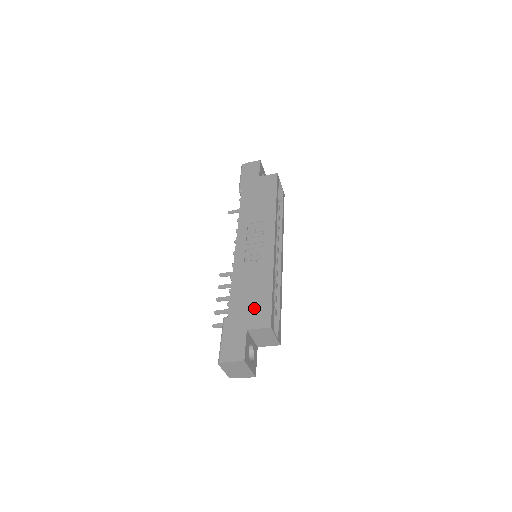
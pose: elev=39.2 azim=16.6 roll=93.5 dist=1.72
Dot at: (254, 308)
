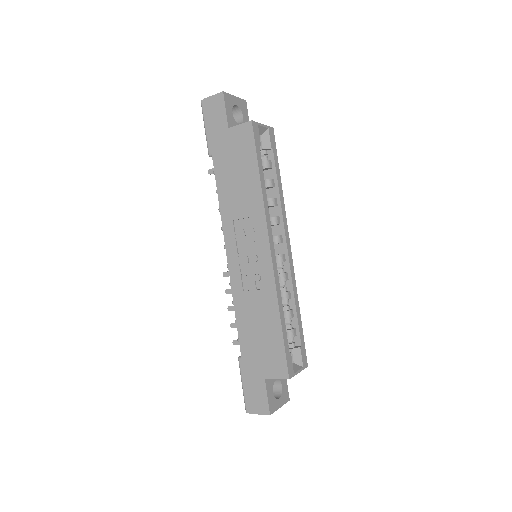
Dot at: (266, 352)
